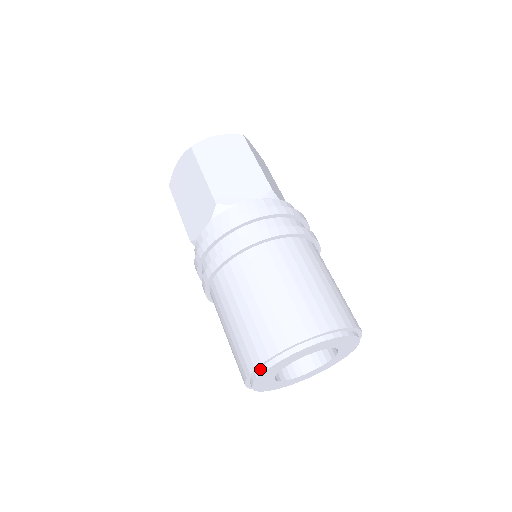
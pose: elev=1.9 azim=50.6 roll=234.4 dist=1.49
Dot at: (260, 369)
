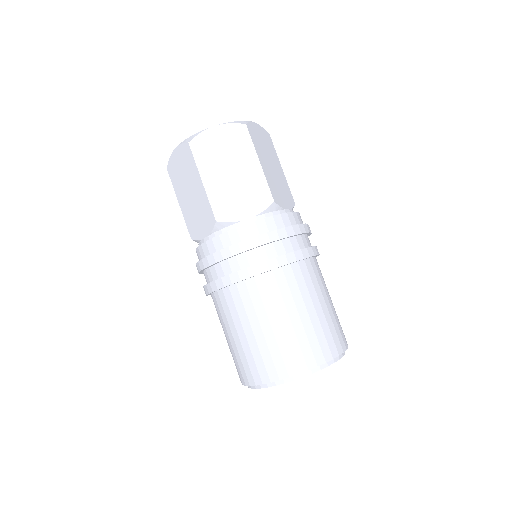
Dot at: occluded
